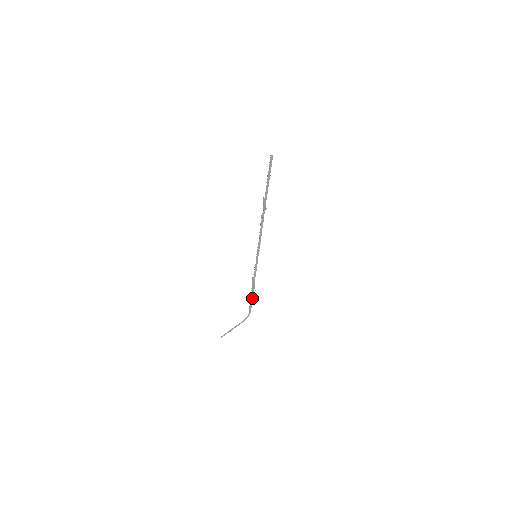
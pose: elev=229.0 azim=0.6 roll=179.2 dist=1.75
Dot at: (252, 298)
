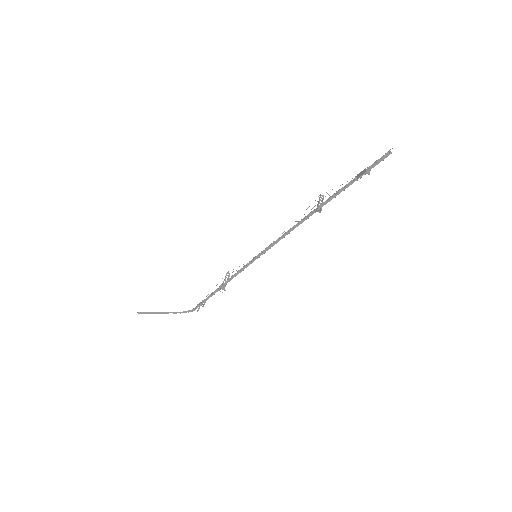
Dot at: (211, 296)
